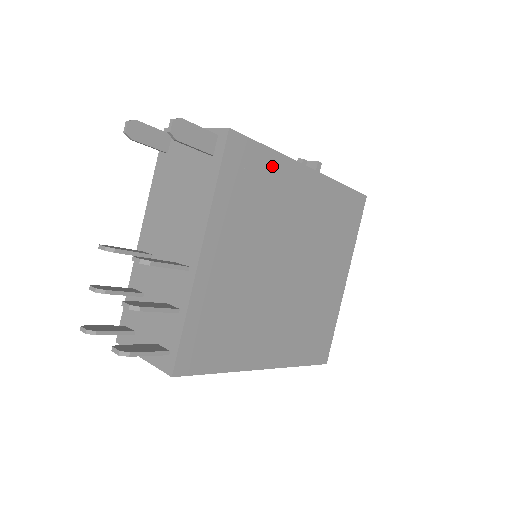
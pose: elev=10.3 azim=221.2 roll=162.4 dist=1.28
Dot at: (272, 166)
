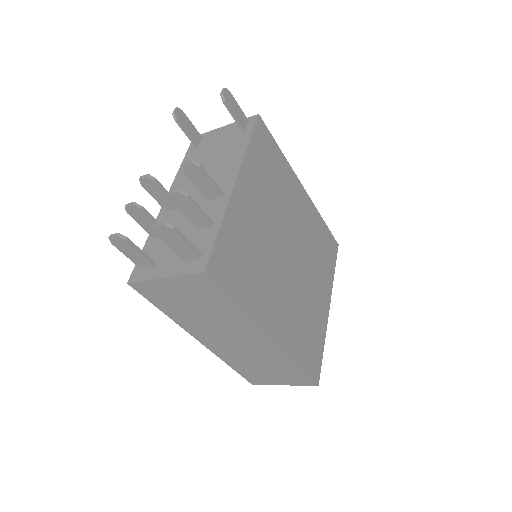
Dot at: (281, 163)
